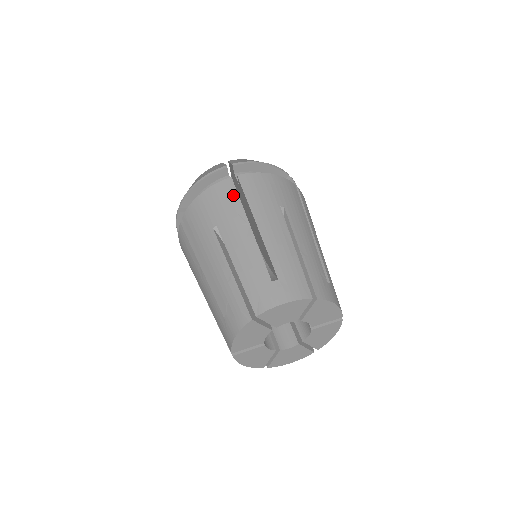
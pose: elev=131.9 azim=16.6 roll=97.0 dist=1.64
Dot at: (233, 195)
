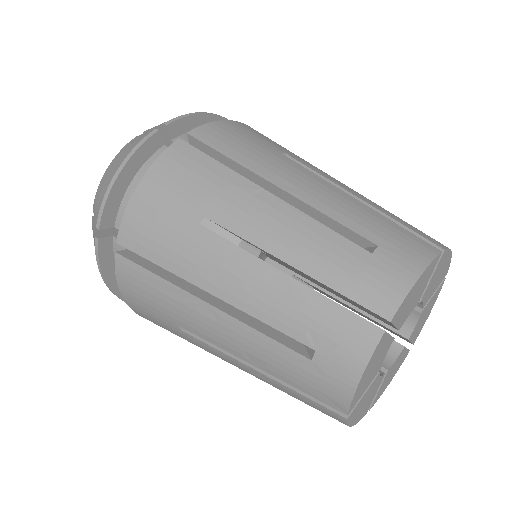
Dot at: (203, 160)
